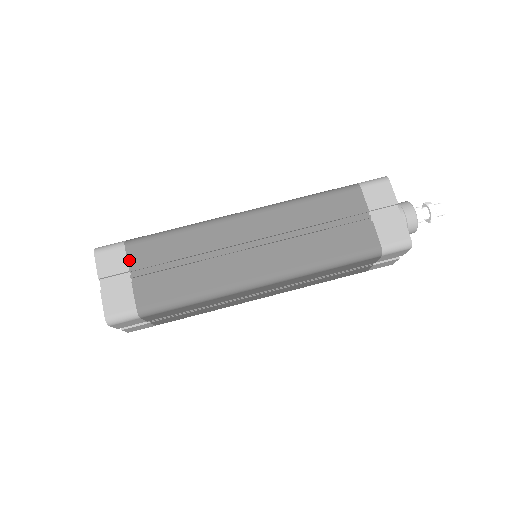
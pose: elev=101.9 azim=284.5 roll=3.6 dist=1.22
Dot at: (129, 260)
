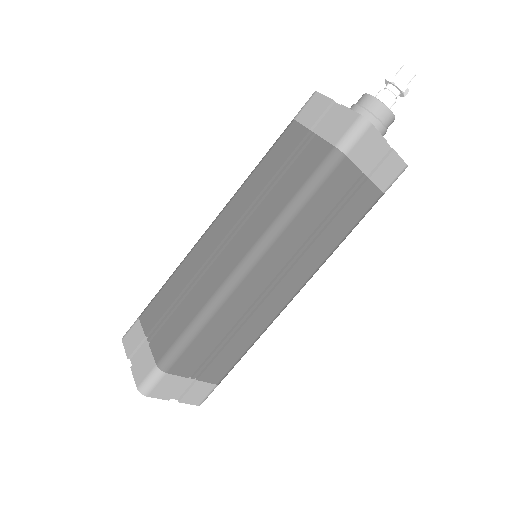
Dot at: (143, 327)
